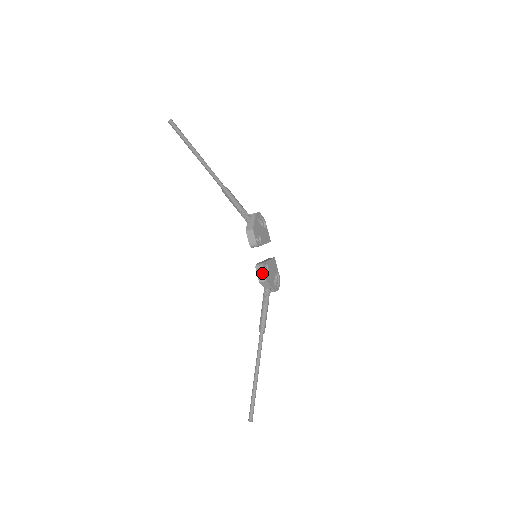
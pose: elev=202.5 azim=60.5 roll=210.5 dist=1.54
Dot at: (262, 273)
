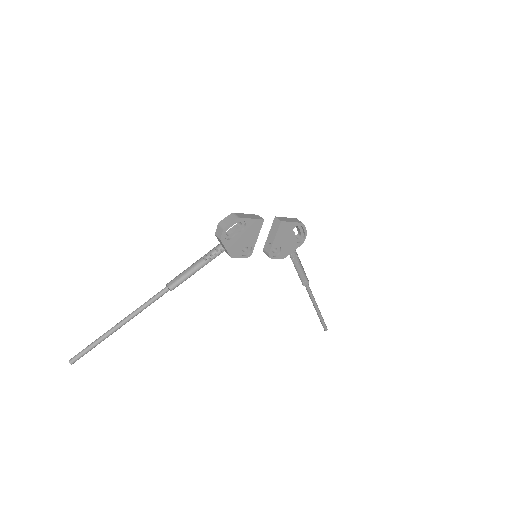
Dot at: (274, 257)
